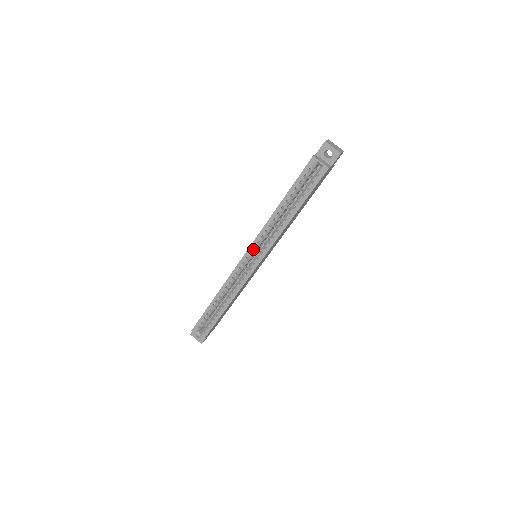
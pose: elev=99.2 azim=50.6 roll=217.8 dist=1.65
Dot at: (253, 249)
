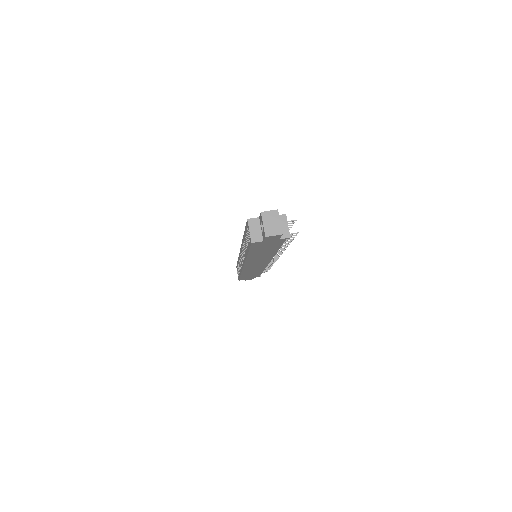
Dot at: (241, 251)
